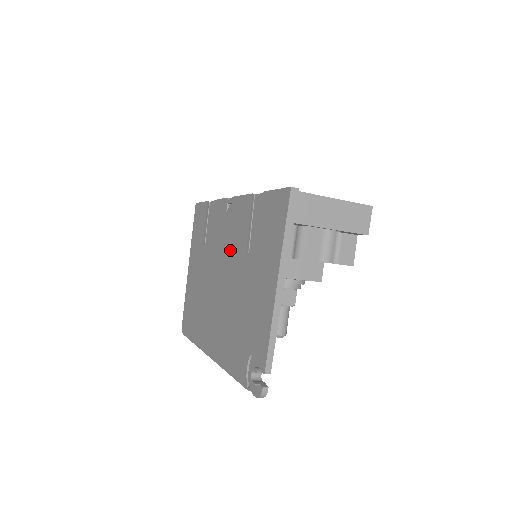
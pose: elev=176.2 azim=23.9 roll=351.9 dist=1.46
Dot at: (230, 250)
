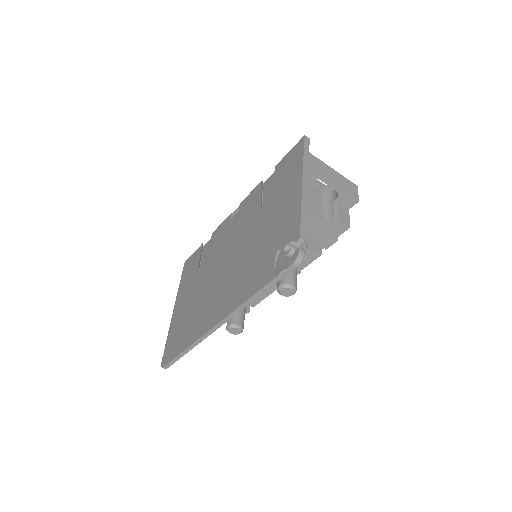
Dot at: (238, 231)
